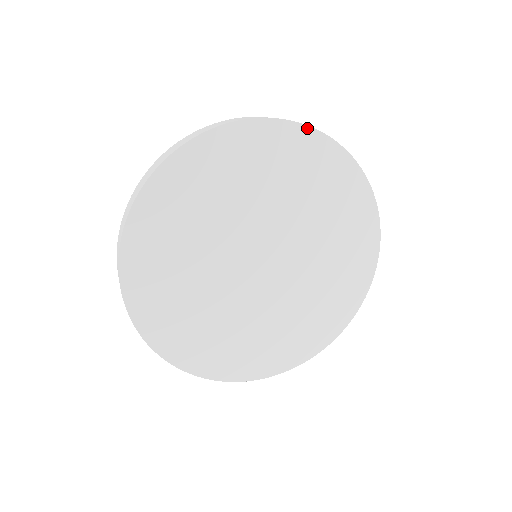
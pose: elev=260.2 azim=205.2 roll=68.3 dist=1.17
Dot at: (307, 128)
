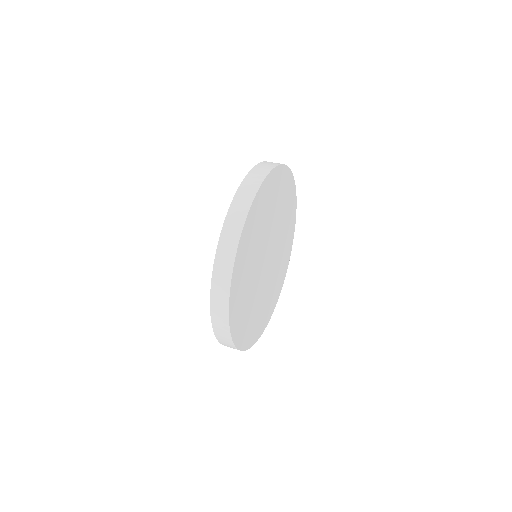
Dot at: (254, 201)
